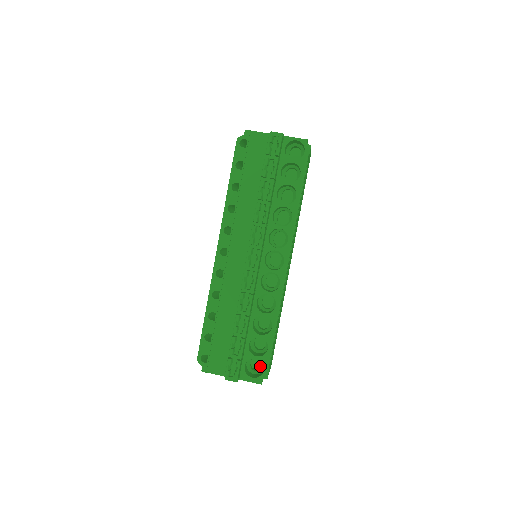
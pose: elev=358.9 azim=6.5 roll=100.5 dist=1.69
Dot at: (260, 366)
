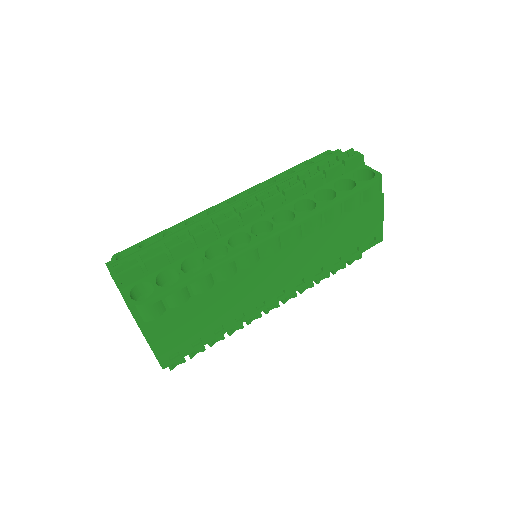
Dot at: occluded
